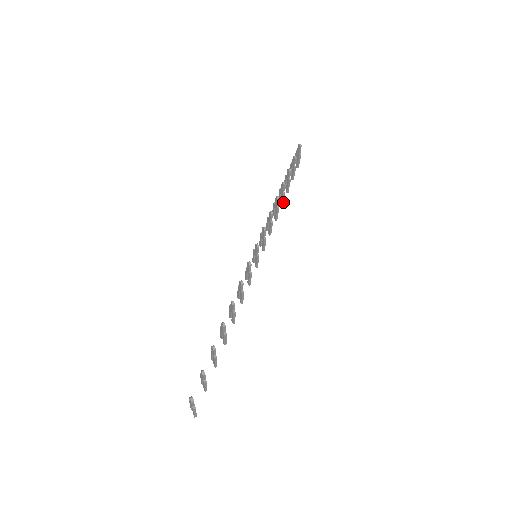
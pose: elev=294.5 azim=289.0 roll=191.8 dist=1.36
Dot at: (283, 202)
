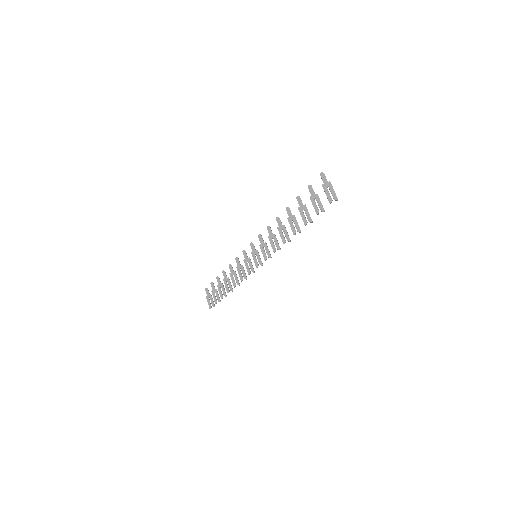
Dot at: occluded
